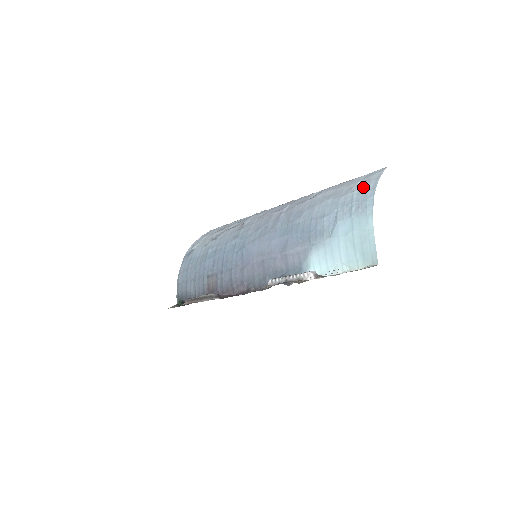
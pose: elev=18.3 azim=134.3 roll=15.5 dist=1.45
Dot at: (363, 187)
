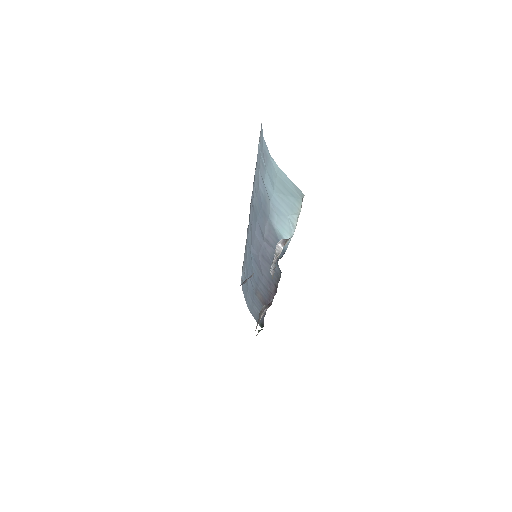
Dot at: occluded
